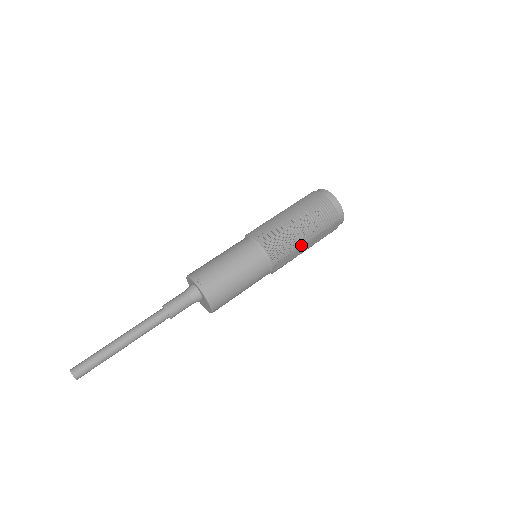
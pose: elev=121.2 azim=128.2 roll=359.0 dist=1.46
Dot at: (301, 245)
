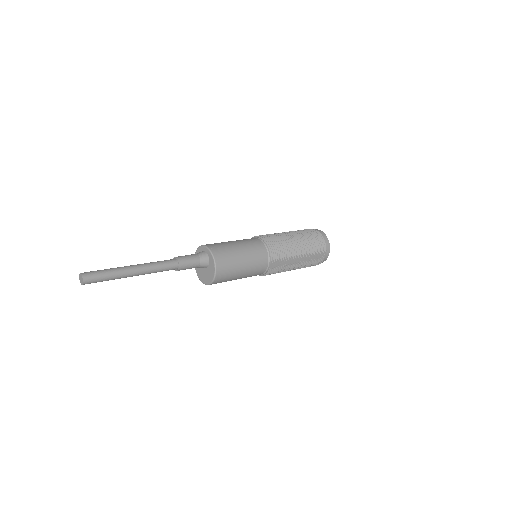
Dot at: (295, 256)
